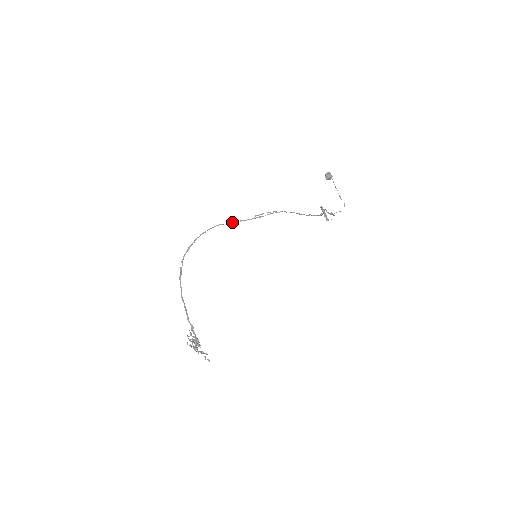
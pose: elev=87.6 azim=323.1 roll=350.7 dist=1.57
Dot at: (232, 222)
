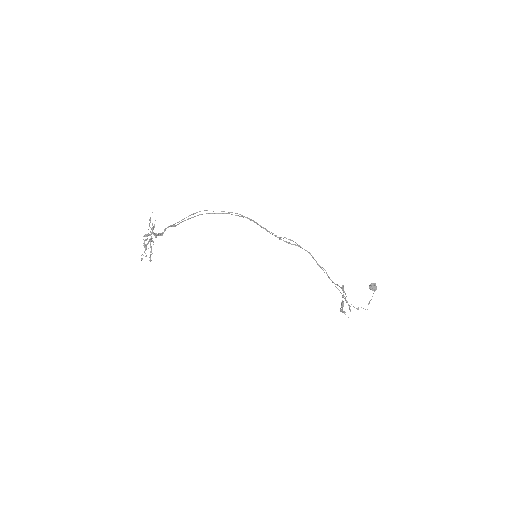
Dot at: (265, 229)
